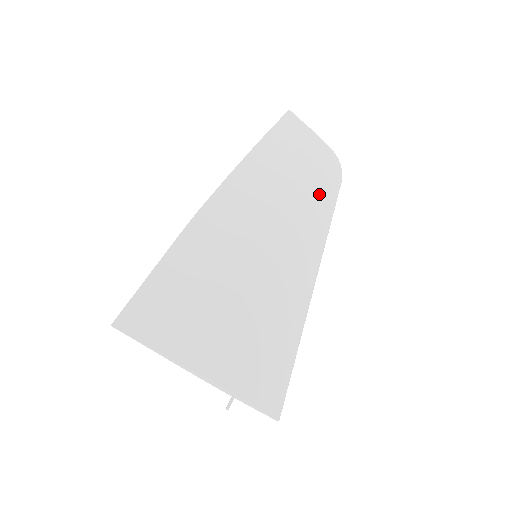
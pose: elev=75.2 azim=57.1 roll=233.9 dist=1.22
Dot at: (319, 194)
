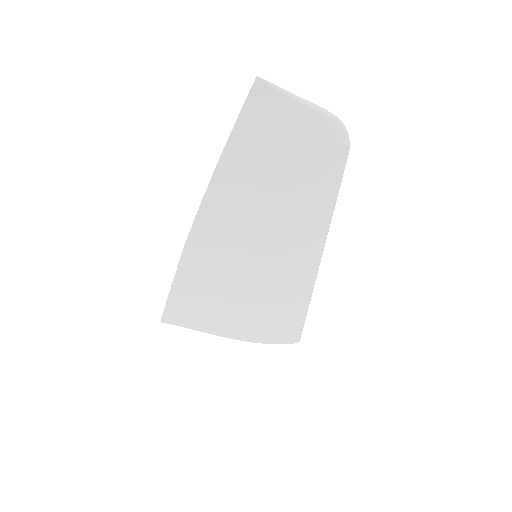
Dot at: (315, 186)
